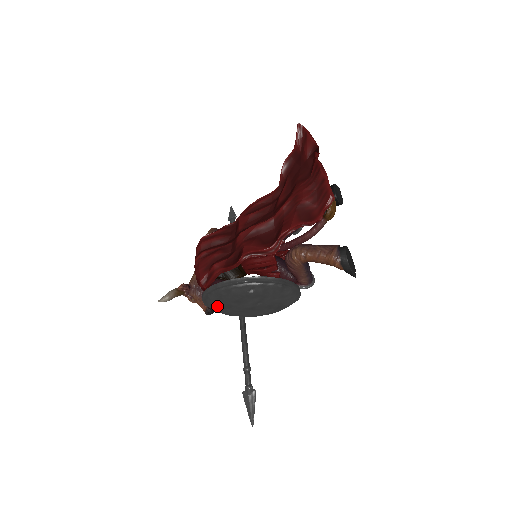
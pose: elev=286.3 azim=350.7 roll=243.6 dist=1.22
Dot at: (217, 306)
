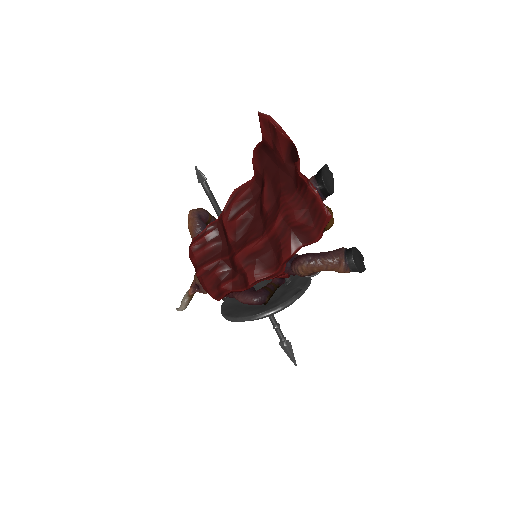
Dot at: occluded
